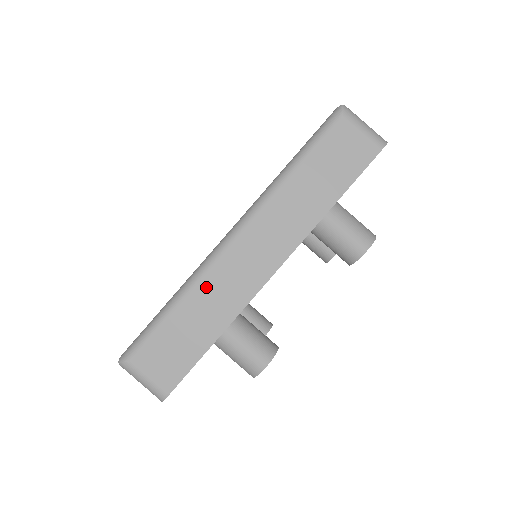
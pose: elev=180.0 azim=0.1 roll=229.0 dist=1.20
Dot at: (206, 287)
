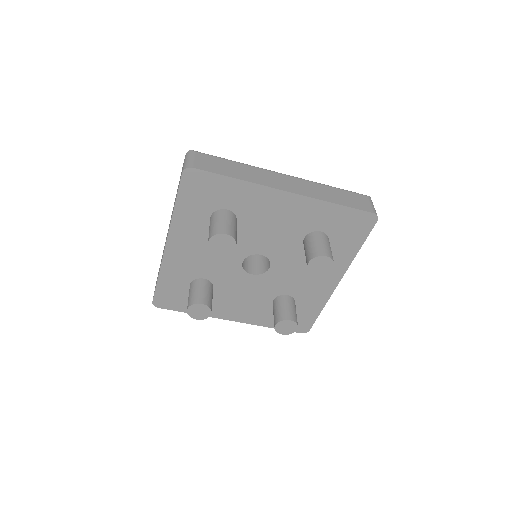
Dot at: (255, 170)
